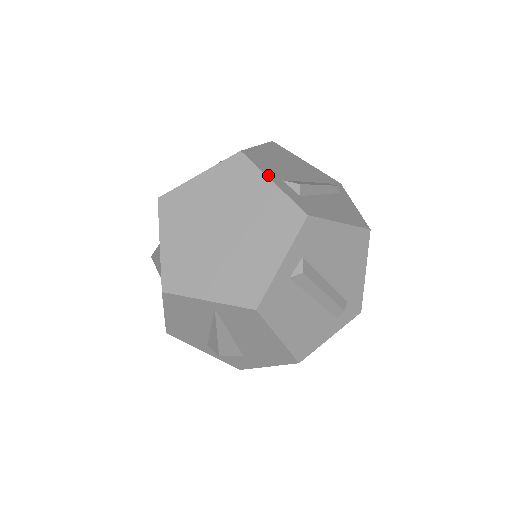
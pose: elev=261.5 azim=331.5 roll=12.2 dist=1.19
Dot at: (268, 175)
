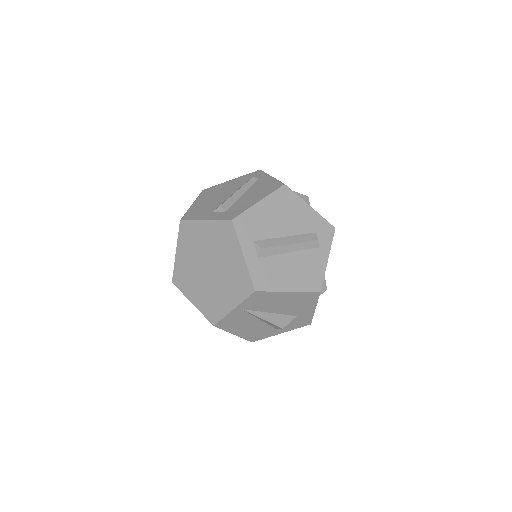
Dot at: (201, 219)
